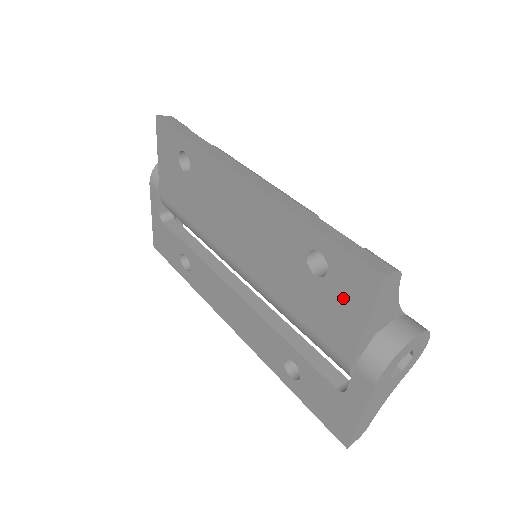
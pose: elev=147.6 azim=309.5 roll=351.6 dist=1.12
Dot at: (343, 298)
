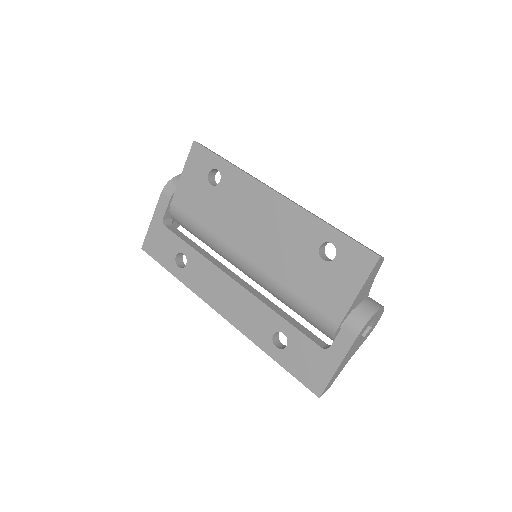
Dot at: (344, 275)
